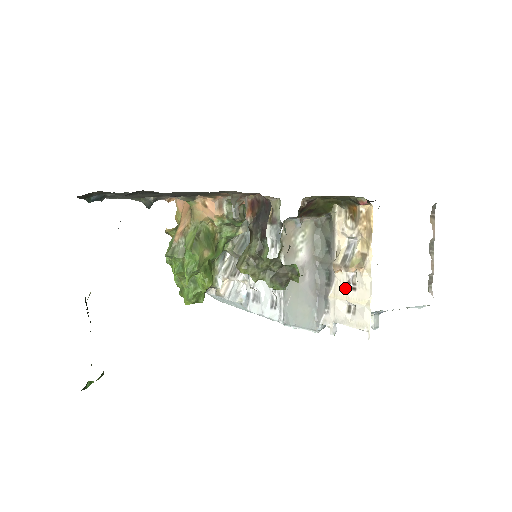
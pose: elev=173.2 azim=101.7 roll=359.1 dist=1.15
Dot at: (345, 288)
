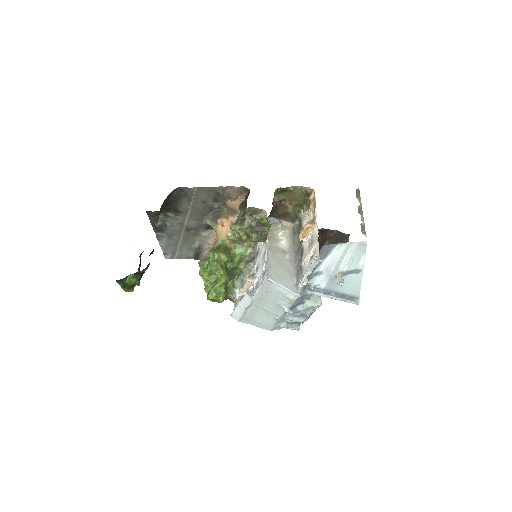
Dot at: (308, 248)
